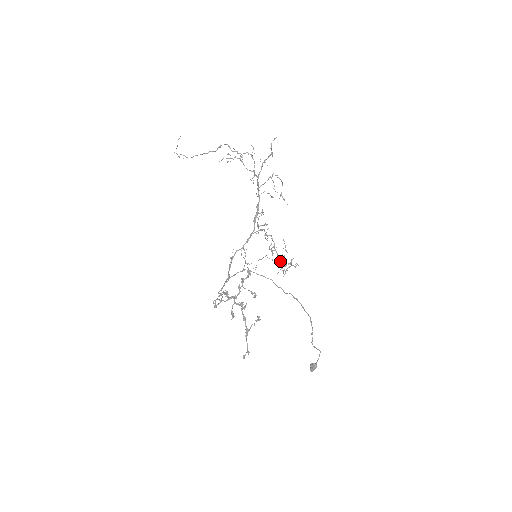
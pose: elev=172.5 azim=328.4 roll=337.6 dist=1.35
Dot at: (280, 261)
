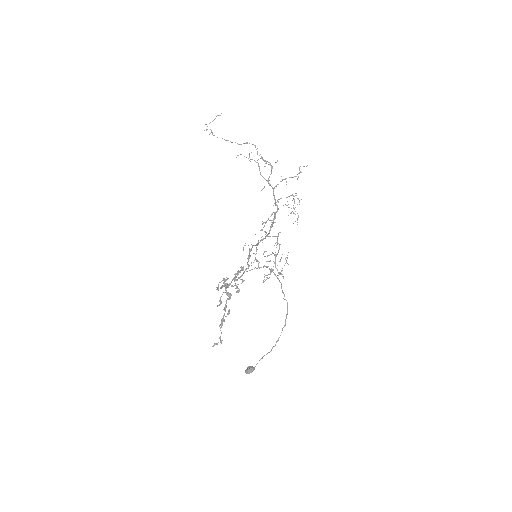
Dot at: occluded
